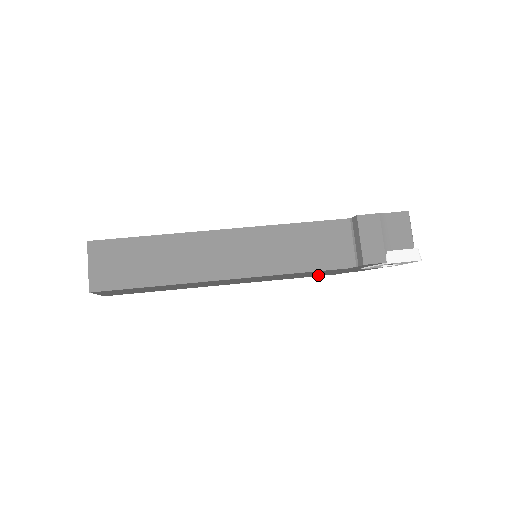
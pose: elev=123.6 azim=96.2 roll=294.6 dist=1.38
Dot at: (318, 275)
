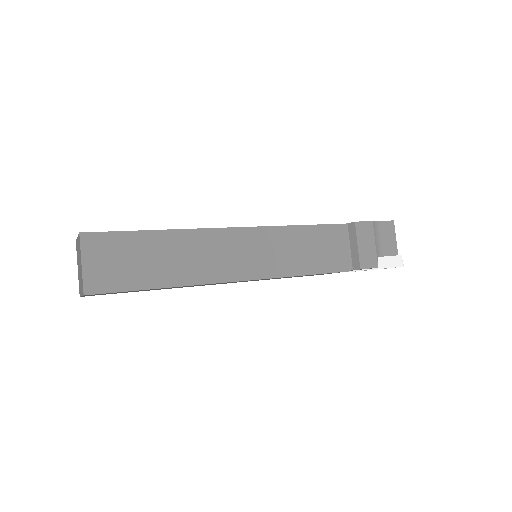
Dot at: occluded
